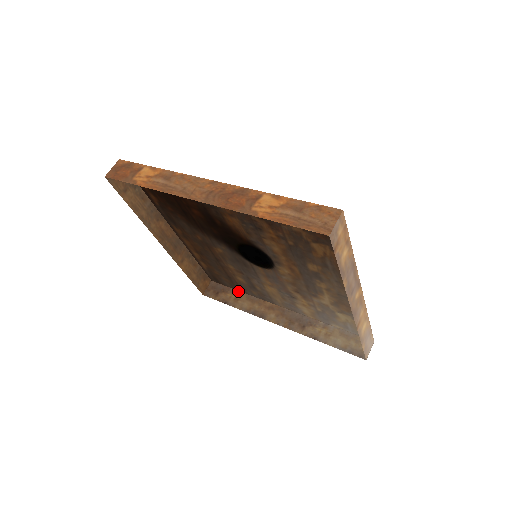
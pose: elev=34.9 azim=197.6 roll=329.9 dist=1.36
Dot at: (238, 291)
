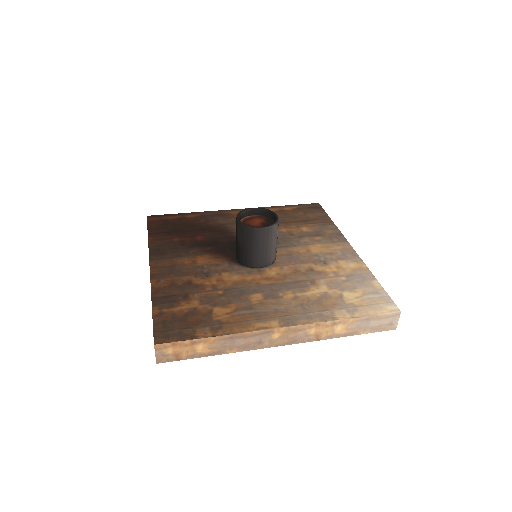
Dot at: (330, 219)
